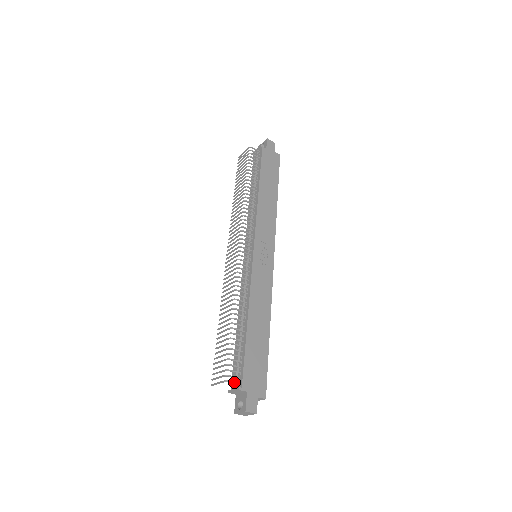
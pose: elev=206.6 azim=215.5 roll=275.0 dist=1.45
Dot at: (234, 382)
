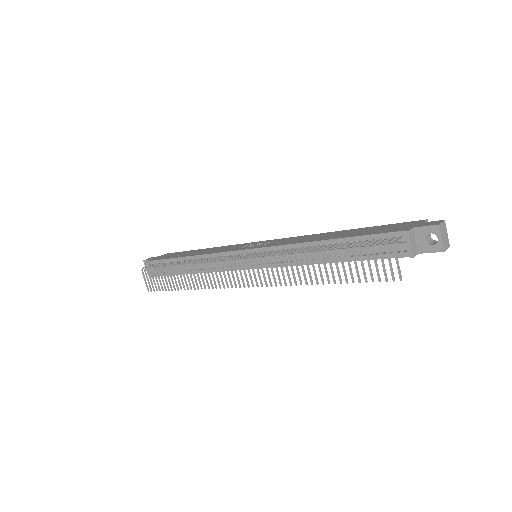
Dot at: (397, 239)
